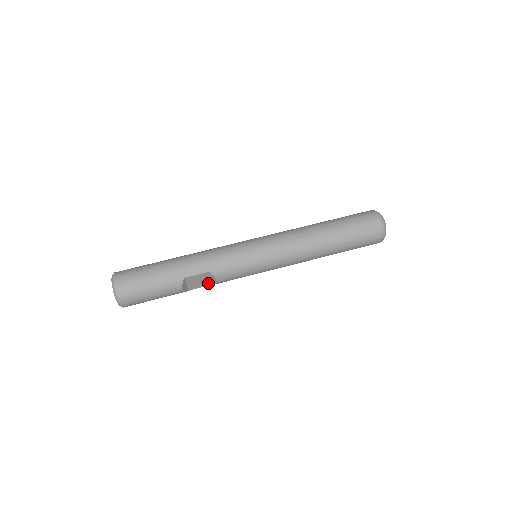
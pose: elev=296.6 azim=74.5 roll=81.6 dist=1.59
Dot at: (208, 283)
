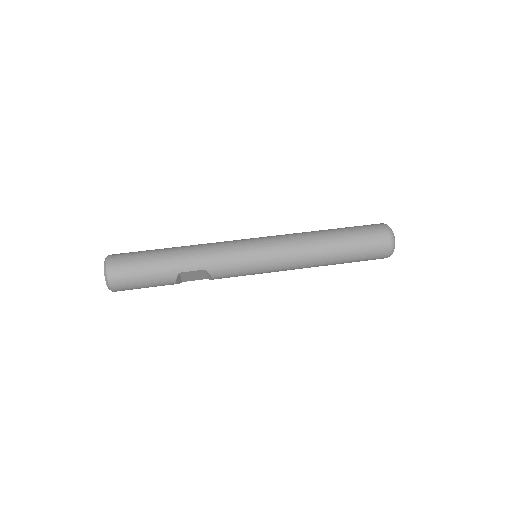
Dot at: (203, 277)
